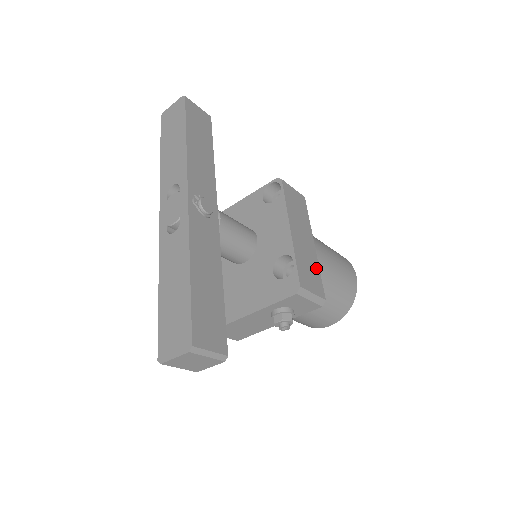
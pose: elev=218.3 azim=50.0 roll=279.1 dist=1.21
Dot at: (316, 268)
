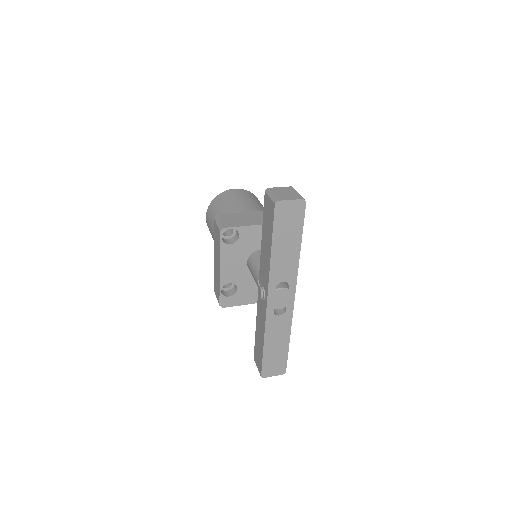
Dot at: occluded
